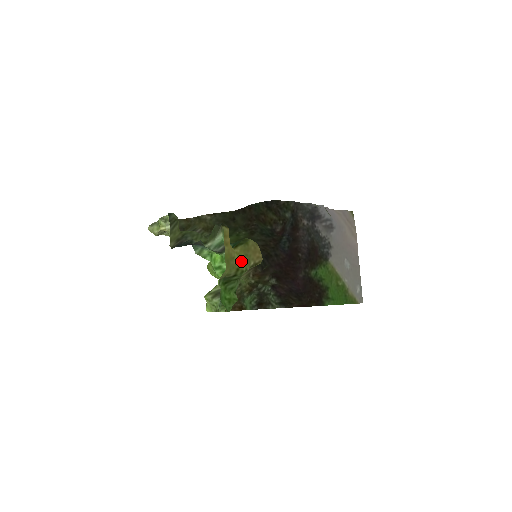
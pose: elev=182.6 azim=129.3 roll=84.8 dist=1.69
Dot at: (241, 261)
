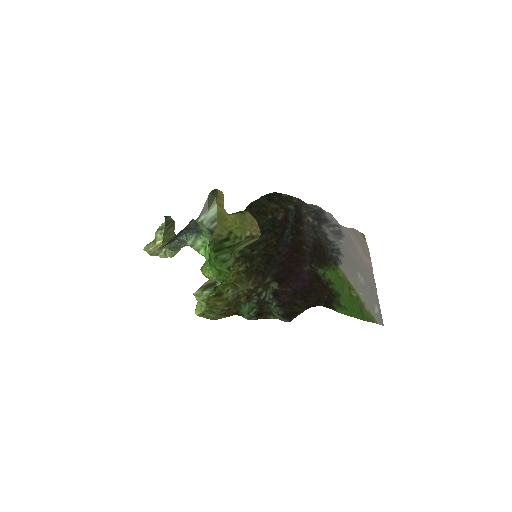
Dot at: (235, 226)
